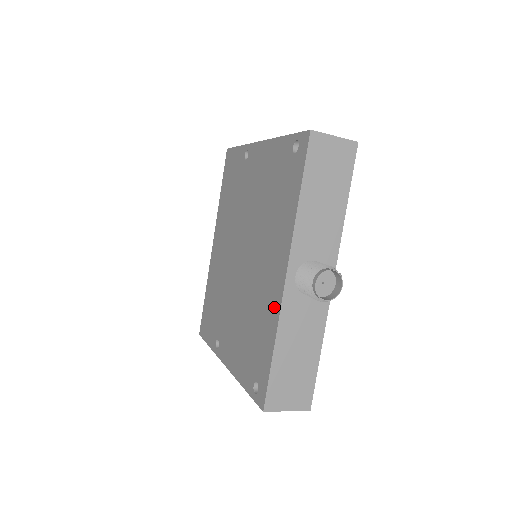
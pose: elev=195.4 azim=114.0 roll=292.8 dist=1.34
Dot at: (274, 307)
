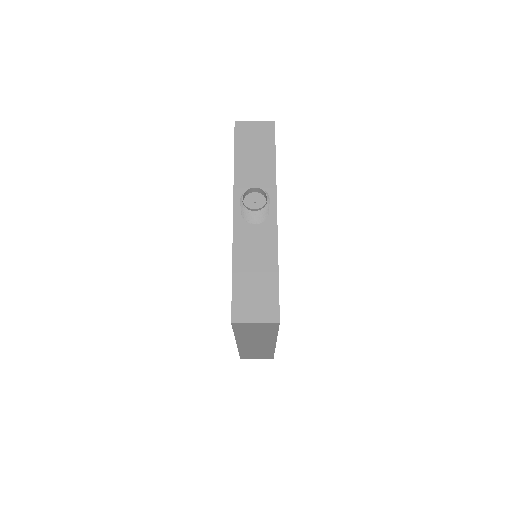
Dot at: occluded
